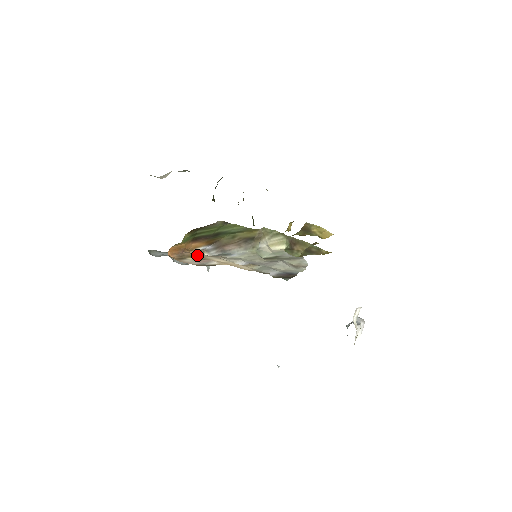
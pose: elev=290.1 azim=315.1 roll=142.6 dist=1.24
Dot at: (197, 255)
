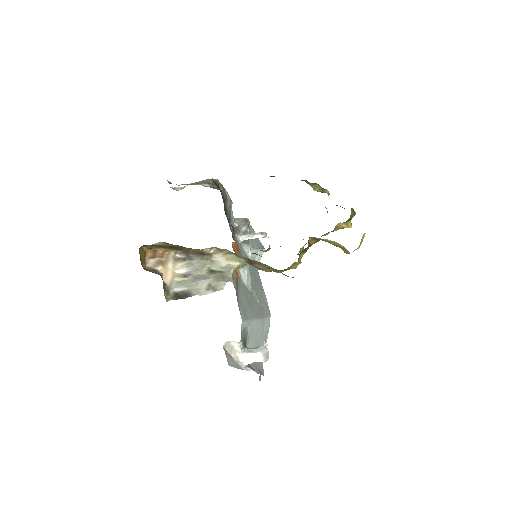
Dot at: (169, 256)
